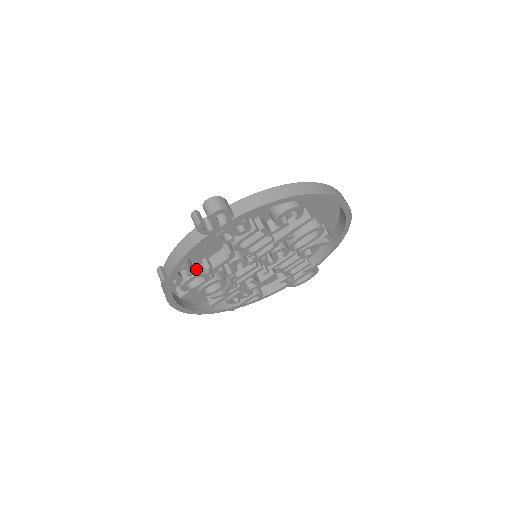
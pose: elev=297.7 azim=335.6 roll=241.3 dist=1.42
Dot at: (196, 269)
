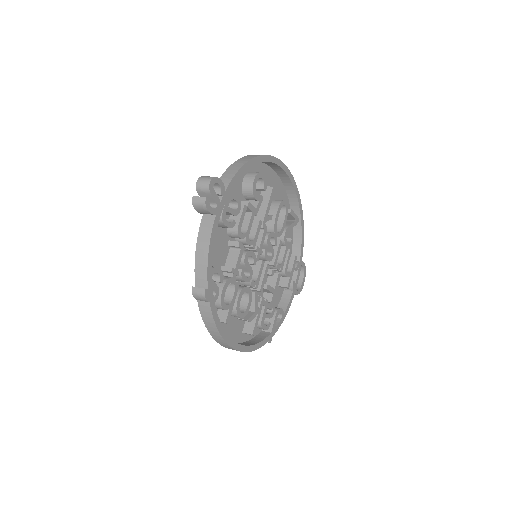
Dot at: occluded
